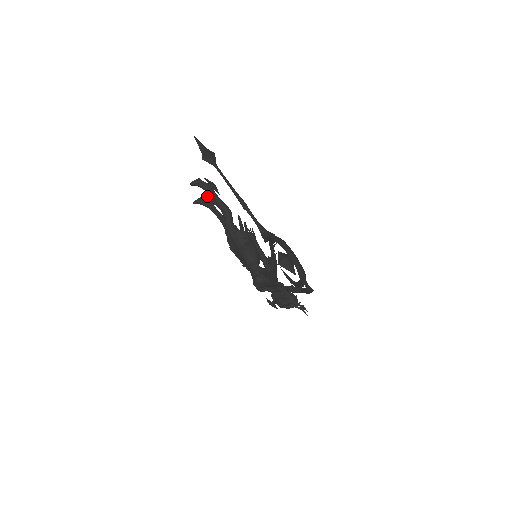
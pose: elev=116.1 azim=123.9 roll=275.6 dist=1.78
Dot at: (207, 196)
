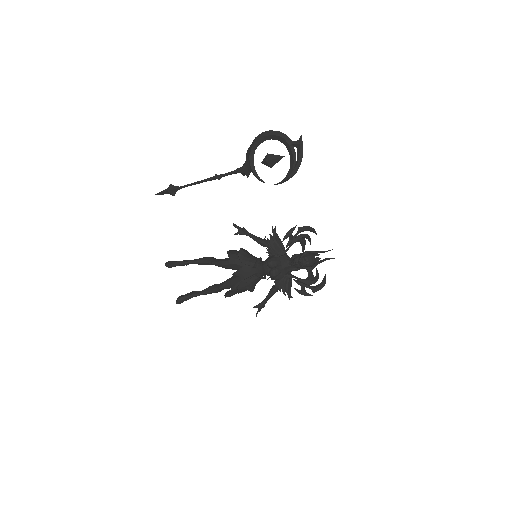
Dot at: occluded
